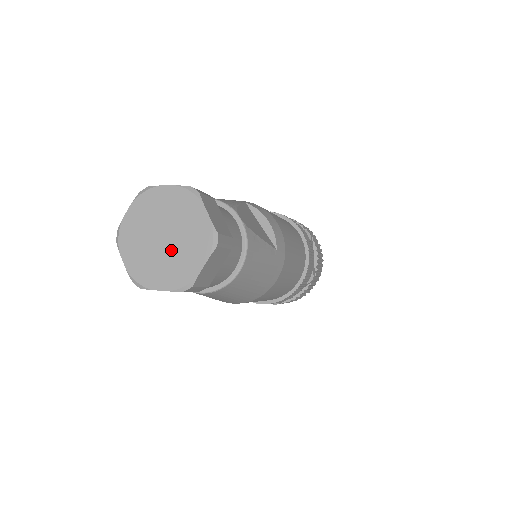
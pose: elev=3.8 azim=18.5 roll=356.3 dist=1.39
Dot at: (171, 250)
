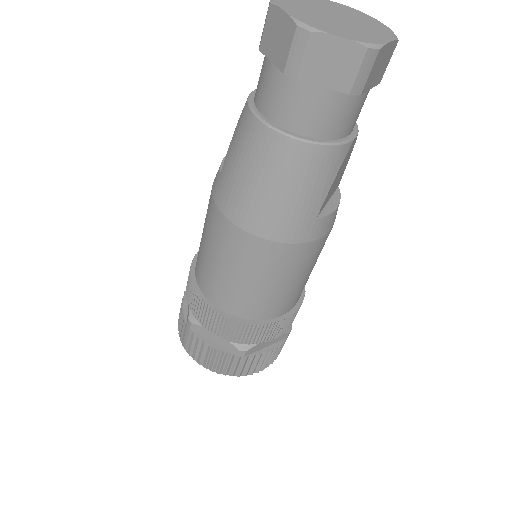
Dot at: (331, 20)
